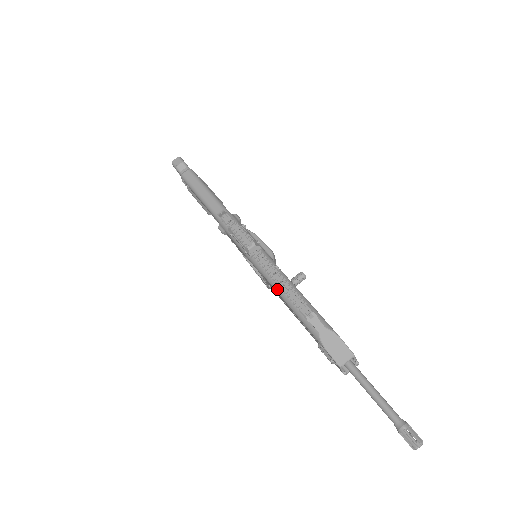
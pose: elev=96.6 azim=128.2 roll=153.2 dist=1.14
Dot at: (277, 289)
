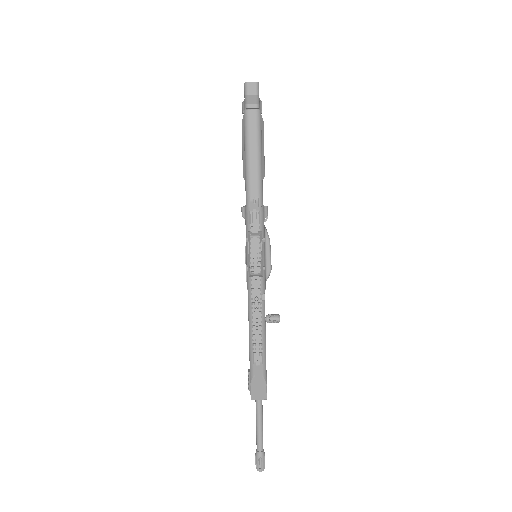
Dot at: (250, 317)
